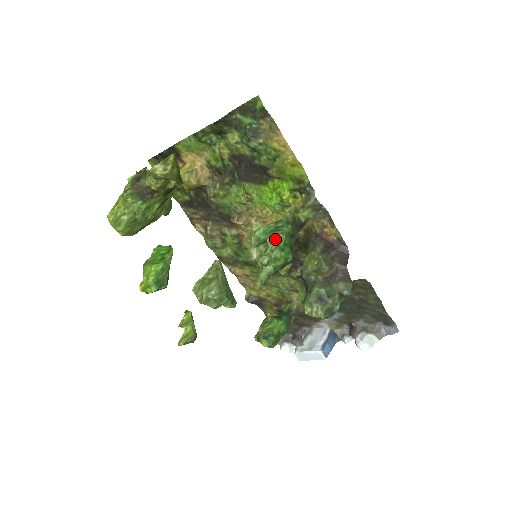
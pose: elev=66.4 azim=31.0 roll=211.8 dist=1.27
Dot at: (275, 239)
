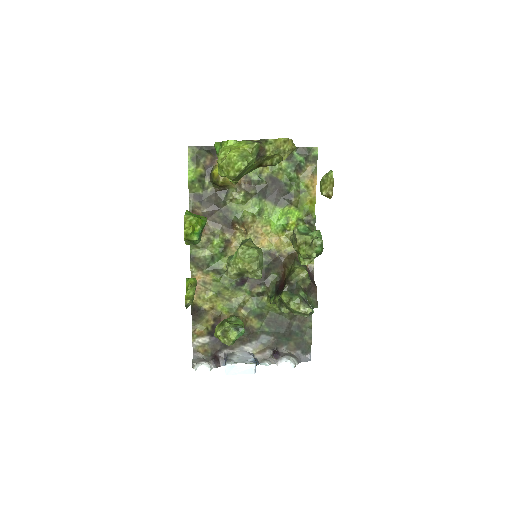
Dot at: occluded
